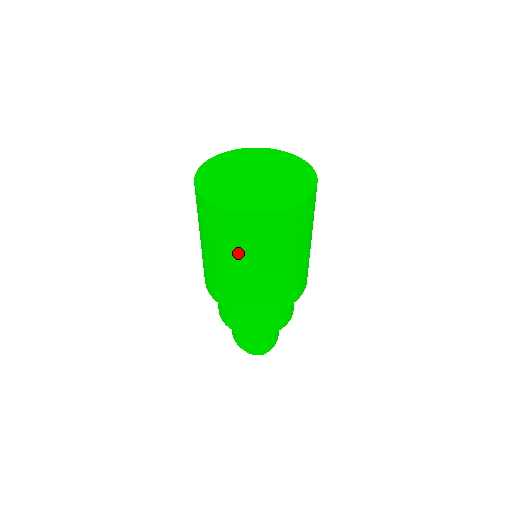
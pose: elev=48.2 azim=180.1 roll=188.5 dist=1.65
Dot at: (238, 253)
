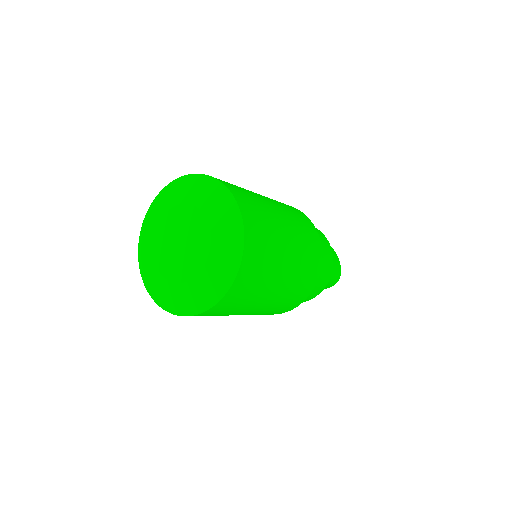
Dot at: (250, 306)
